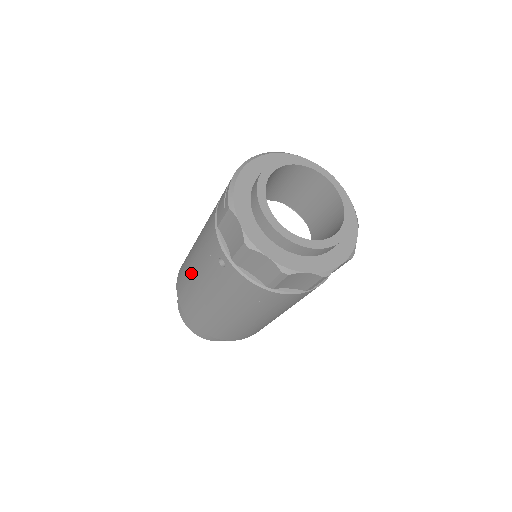
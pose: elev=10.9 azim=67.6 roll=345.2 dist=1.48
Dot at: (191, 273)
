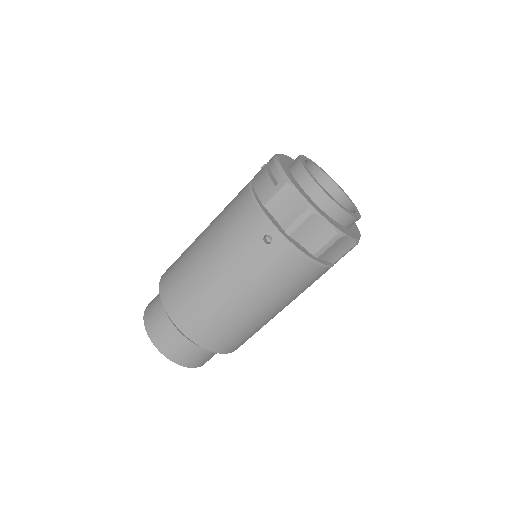
Dot at: (204, 271)
